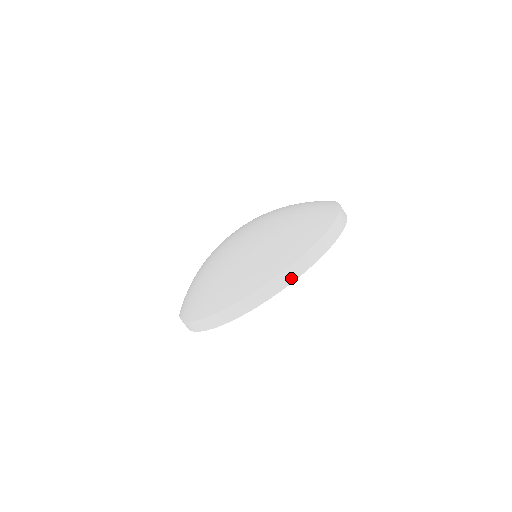
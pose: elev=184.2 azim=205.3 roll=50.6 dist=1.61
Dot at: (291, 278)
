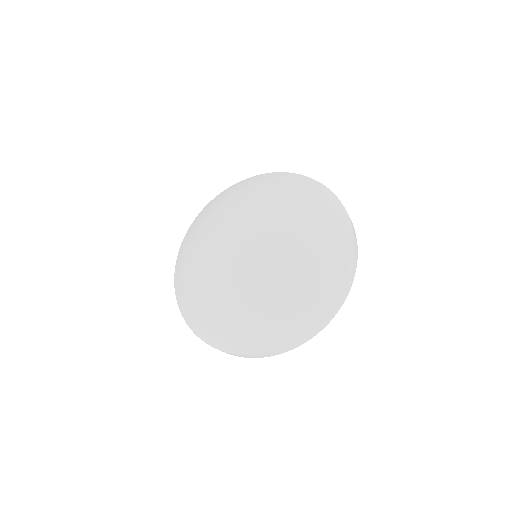
Dot at: (286, 351)
